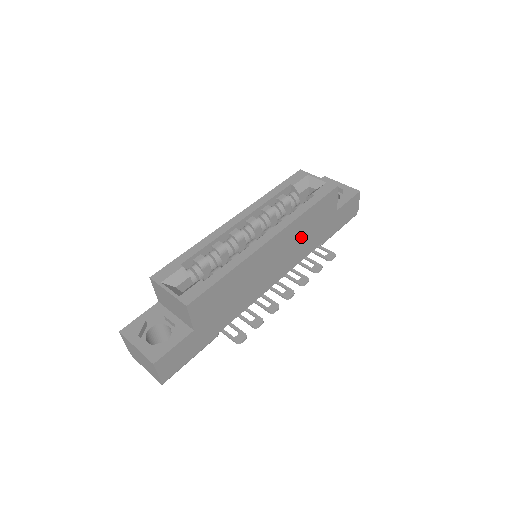
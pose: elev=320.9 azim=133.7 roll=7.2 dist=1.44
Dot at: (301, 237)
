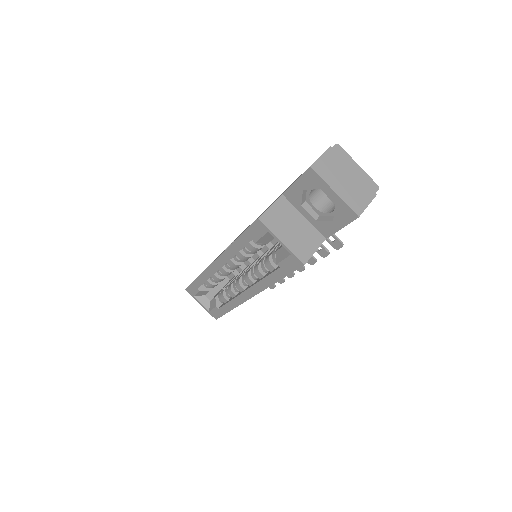
Dot at: occluded
